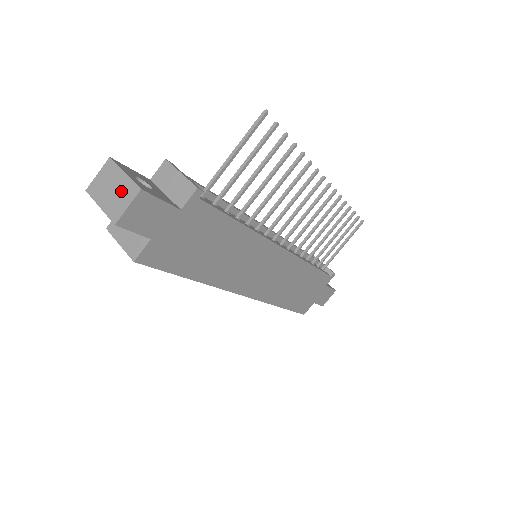
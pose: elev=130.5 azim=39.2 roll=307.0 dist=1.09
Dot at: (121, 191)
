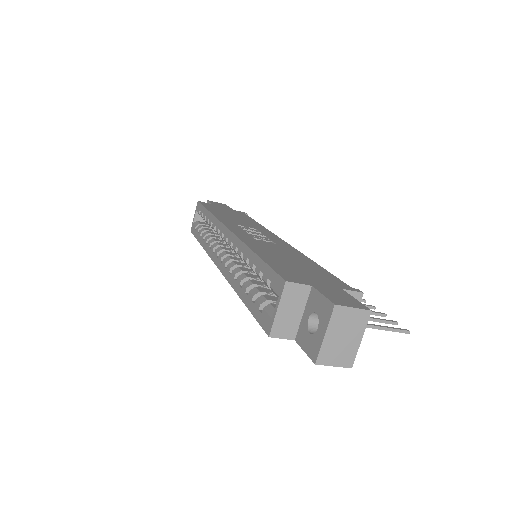
Dot at: (345, 349)
